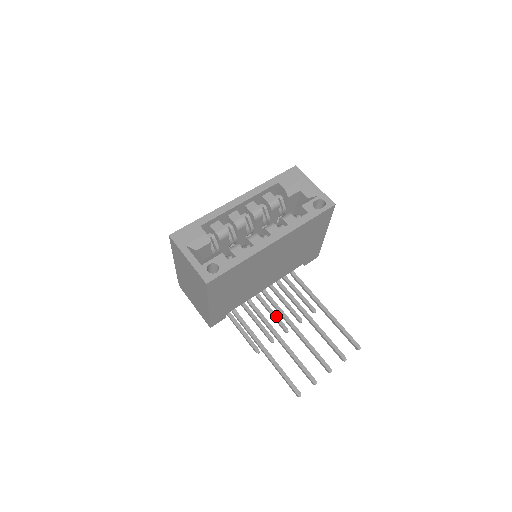
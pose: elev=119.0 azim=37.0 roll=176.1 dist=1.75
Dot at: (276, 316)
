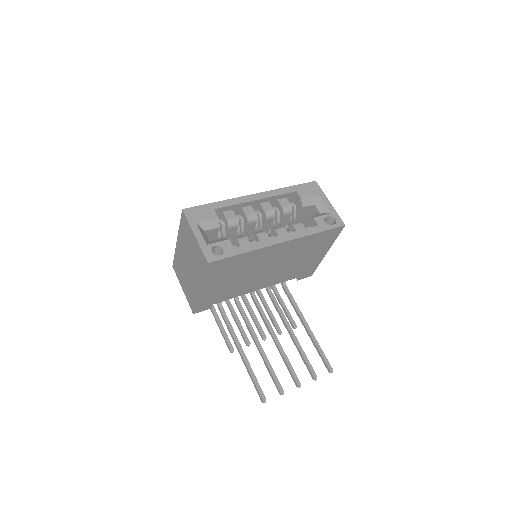
Dot at: (258, 322)
